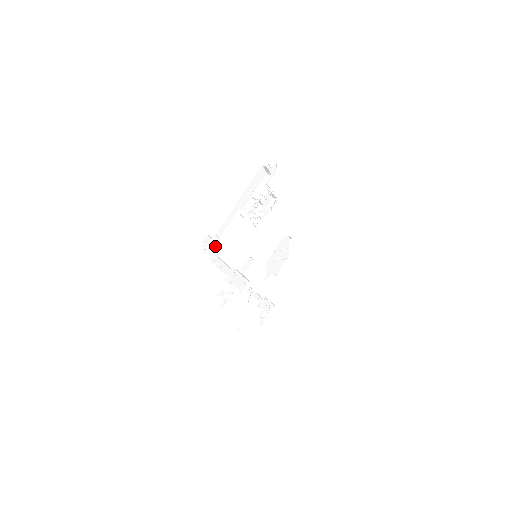
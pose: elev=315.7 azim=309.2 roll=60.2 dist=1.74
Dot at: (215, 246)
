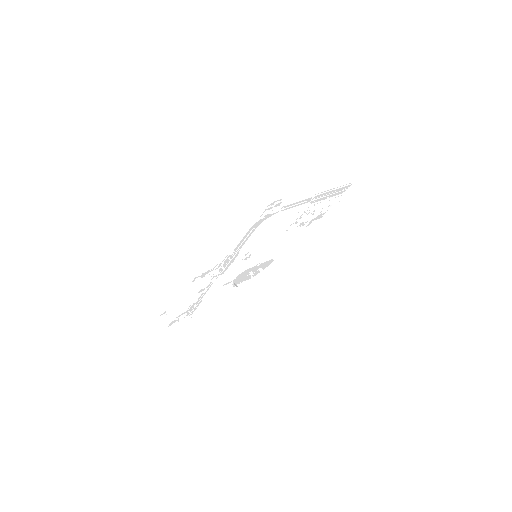
Dot at: (269, 216)
